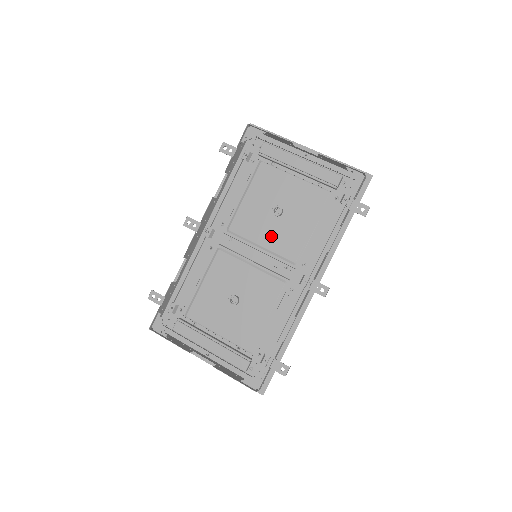
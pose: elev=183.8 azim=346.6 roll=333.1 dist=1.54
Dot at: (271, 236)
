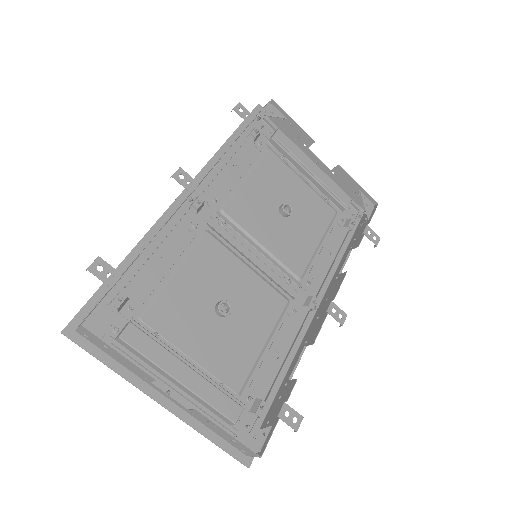
Dot at: (275, 237)
